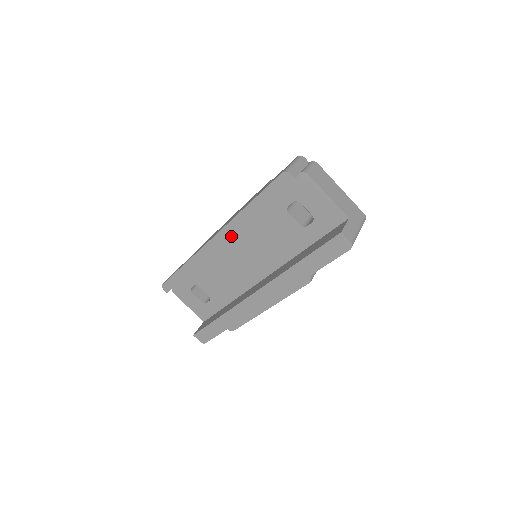
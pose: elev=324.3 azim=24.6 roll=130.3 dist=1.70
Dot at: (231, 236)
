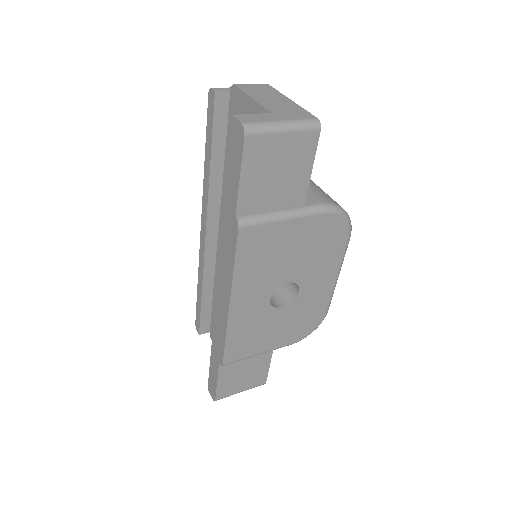
Dot at: (219, 225)
